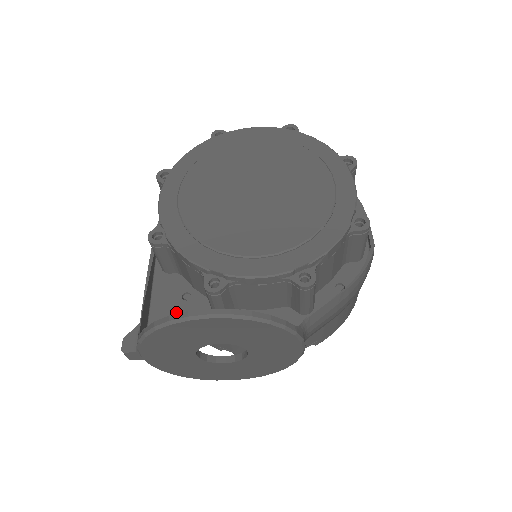
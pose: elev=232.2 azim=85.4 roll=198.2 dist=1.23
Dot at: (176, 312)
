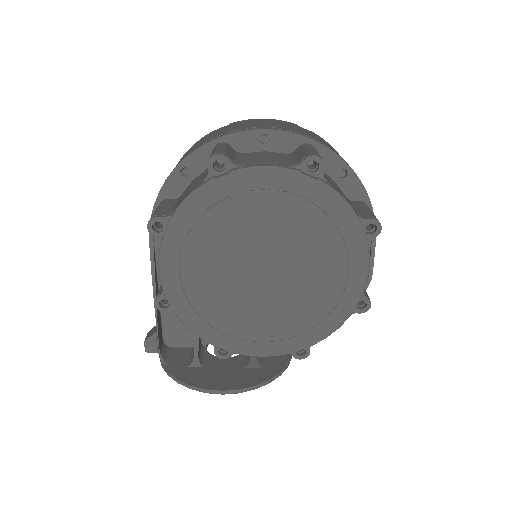
Dot at: occluded
